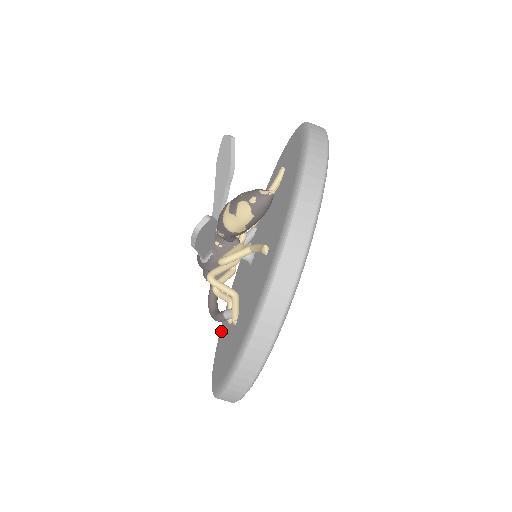
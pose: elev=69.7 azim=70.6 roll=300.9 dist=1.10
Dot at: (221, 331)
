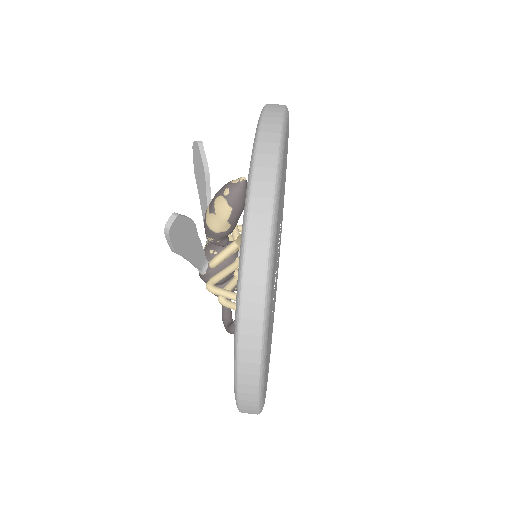
Dot at: occluded
